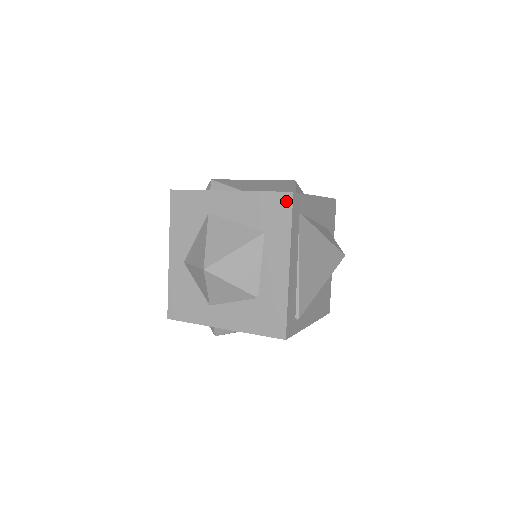
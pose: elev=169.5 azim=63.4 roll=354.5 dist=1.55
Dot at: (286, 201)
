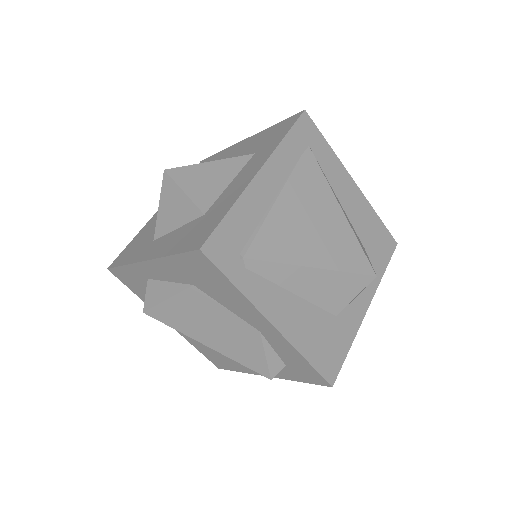
Dot at: (293, 119)
